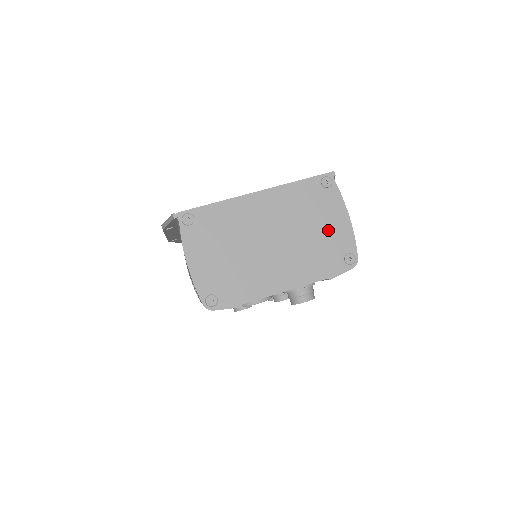
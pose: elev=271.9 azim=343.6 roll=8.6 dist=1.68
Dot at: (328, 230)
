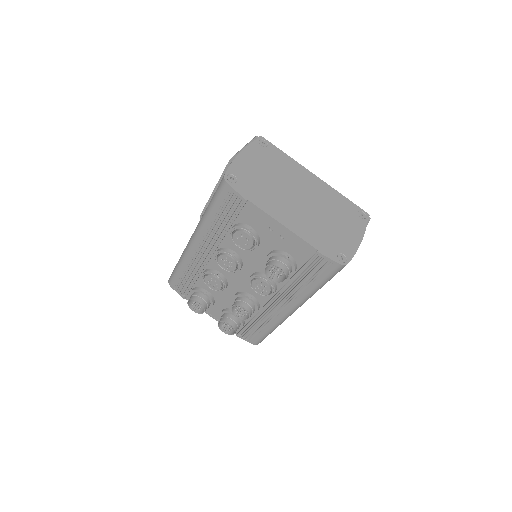
Dot at: (342, 232)
